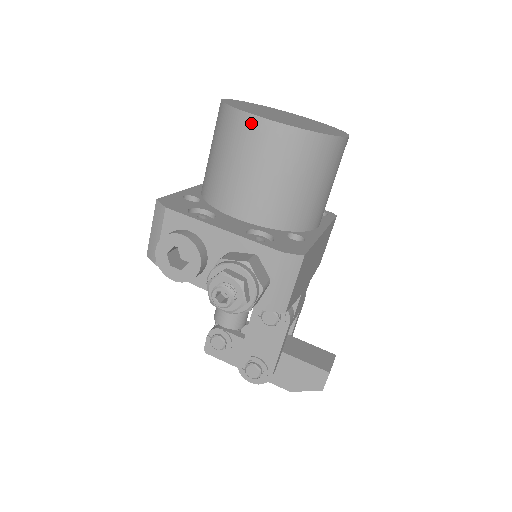
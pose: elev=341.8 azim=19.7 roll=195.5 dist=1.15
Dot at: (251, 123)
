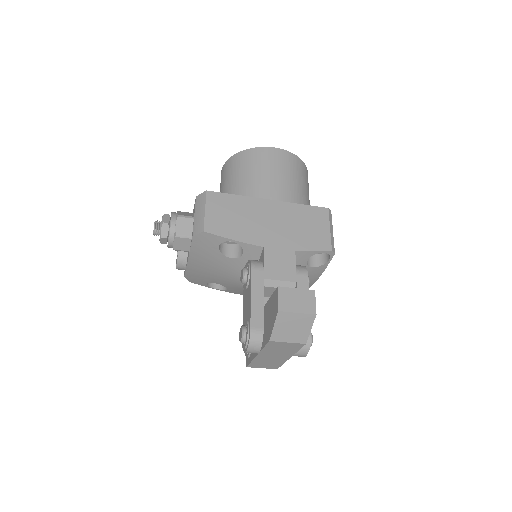
Dot at: occluded
